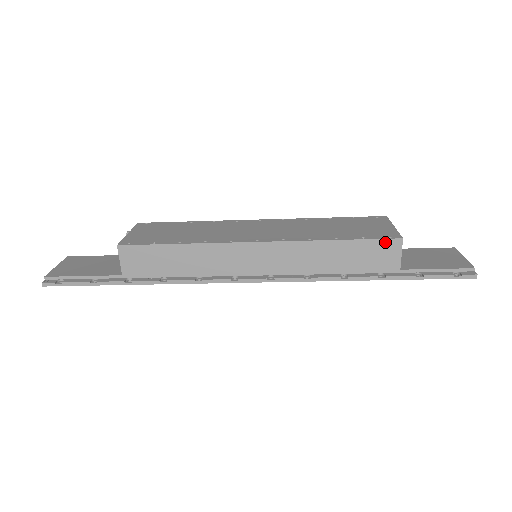
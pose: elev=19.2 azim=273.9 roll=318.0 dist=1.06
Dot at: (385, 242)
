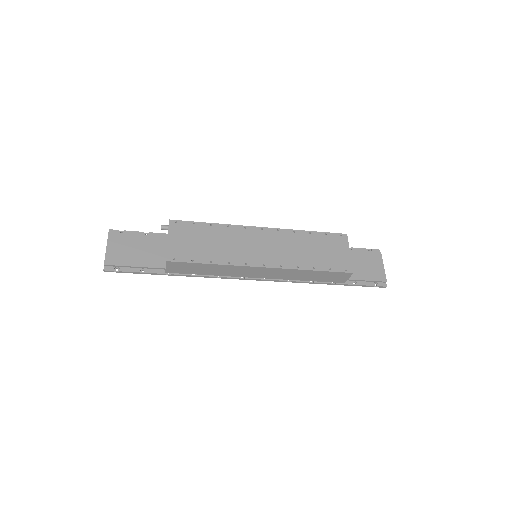
Dot at: (342, 273)
